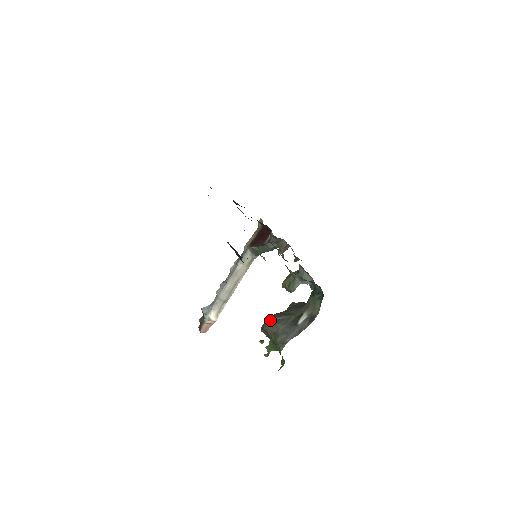
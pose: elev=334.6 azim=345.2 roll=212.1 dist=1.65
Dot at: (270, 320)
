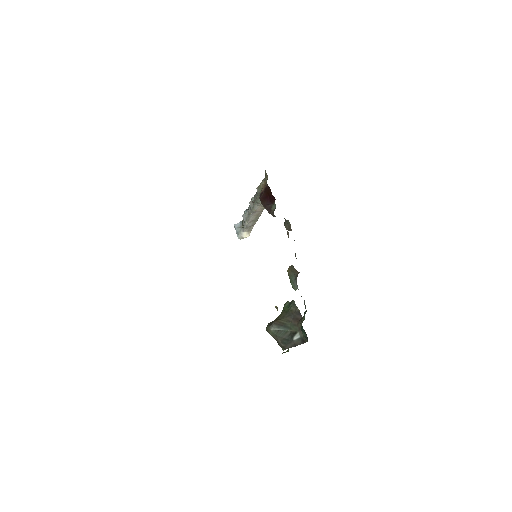
Dot at: (271, 329)
